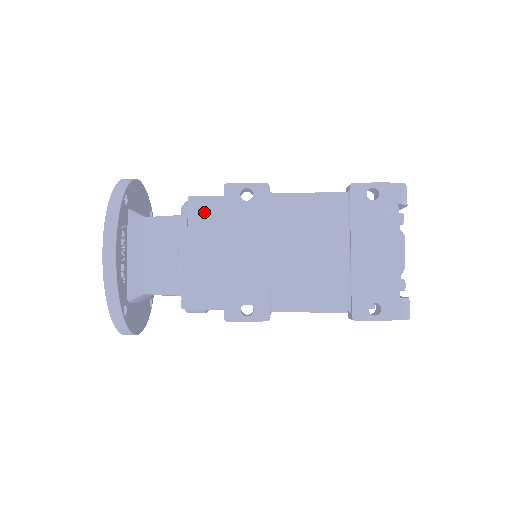
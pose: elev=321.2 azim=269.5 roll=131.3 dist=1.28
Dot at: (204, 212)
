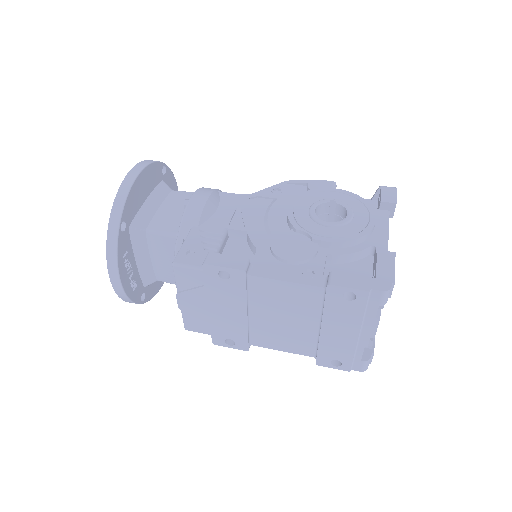
Dot at: (188, 277)
